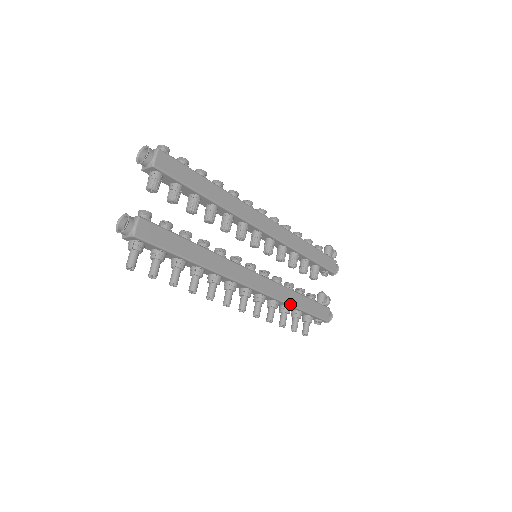
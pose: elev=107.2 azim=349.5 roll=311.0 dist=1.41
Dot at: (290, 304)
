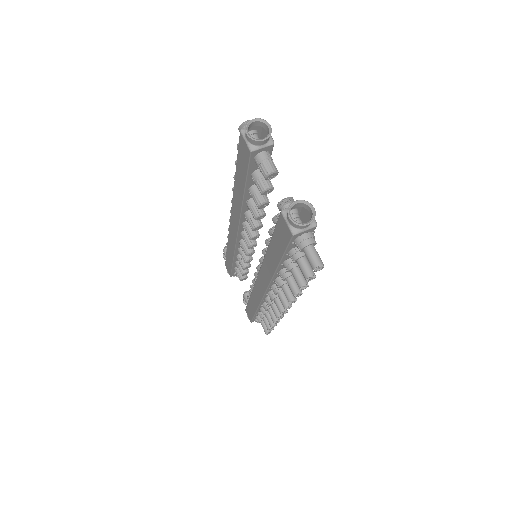
Dot at: occluded
